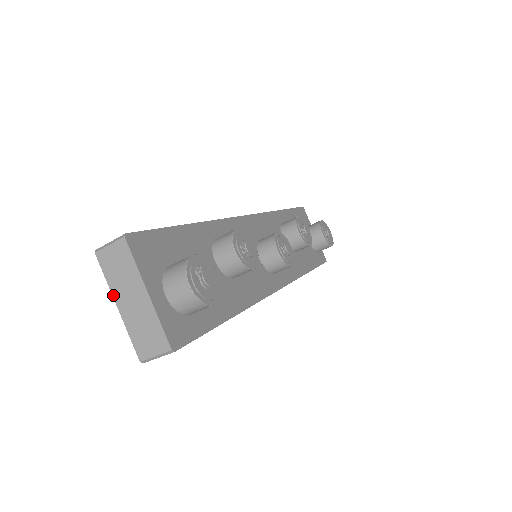
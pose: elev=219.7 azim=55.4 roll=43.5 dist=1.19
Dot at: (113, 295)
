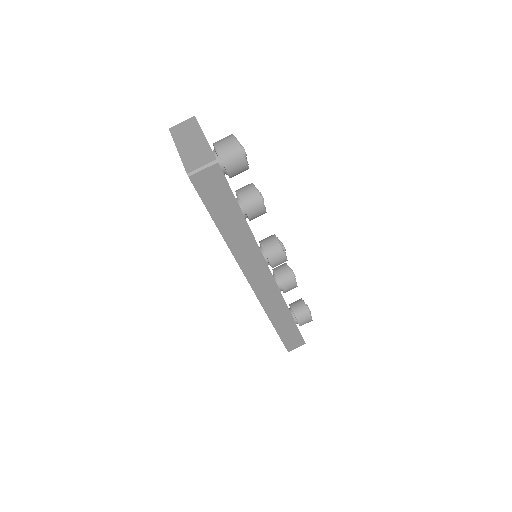
Dot at: (176, 145)
